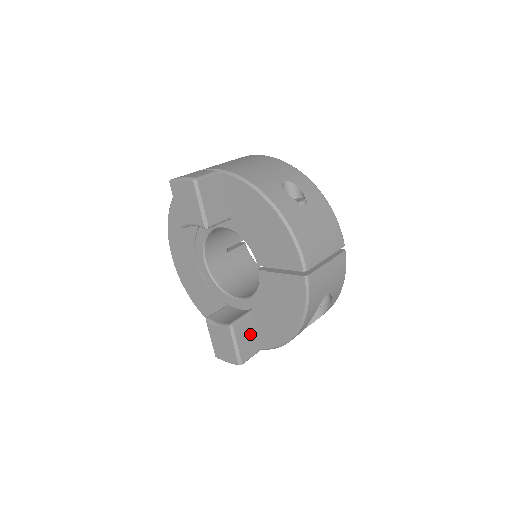
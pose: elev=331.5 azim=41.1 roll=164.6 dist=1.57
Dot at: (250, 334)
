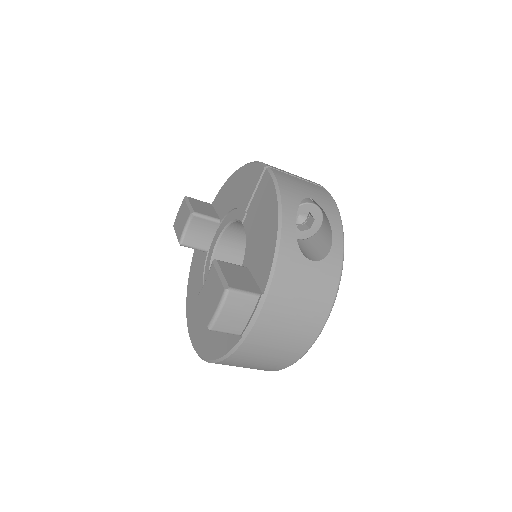
Dot at: (243, 277)
